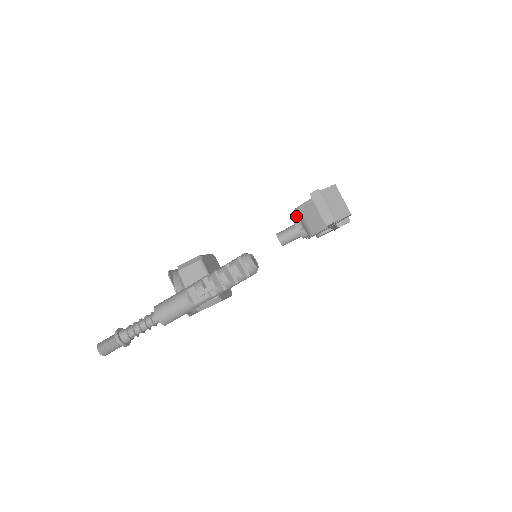
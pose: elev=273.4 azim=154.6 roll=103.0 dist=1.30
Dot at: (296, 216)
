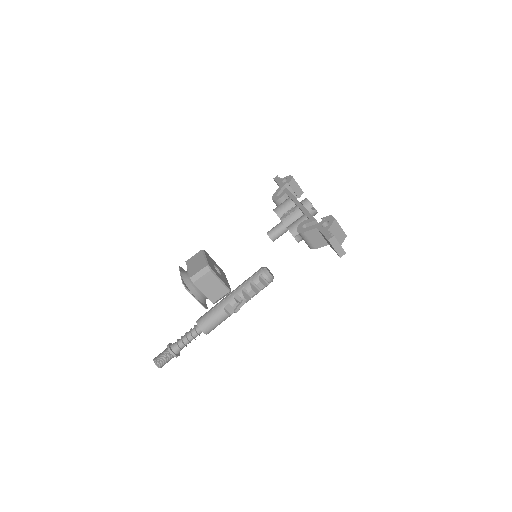
Dot at: (293, 230)
